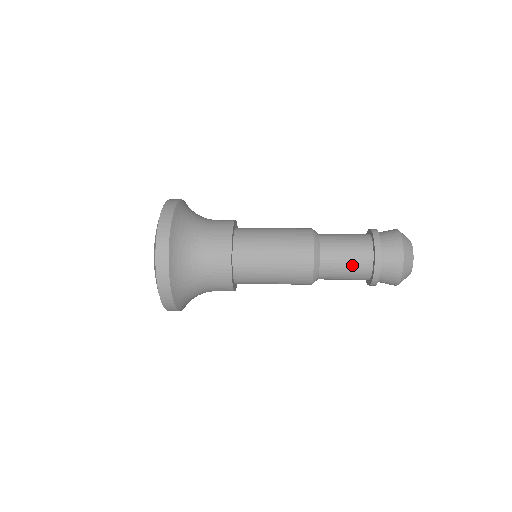
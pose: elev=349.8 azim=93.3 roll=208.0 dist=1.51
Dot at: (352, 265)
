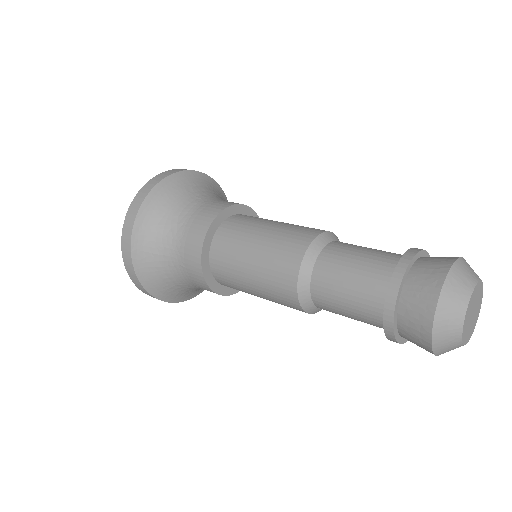
Dot at: (355, 299)
